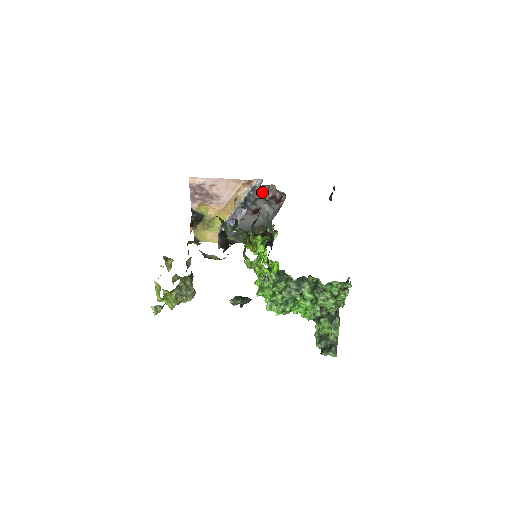
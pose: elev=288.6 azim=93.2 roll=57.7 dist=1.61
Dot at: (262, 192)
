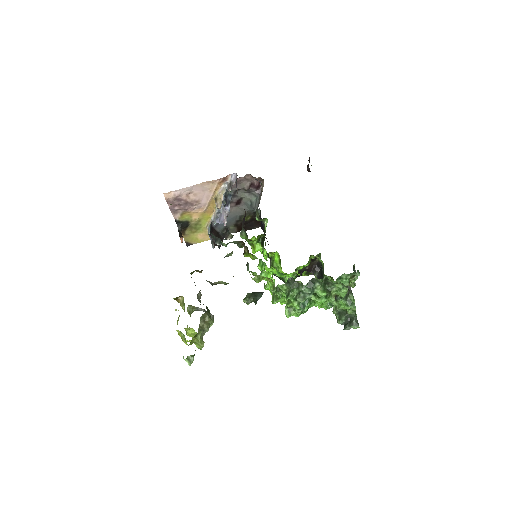
Dot at: (239, 184)
